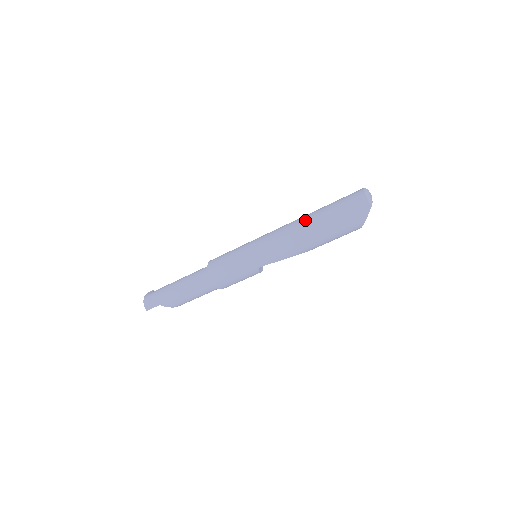
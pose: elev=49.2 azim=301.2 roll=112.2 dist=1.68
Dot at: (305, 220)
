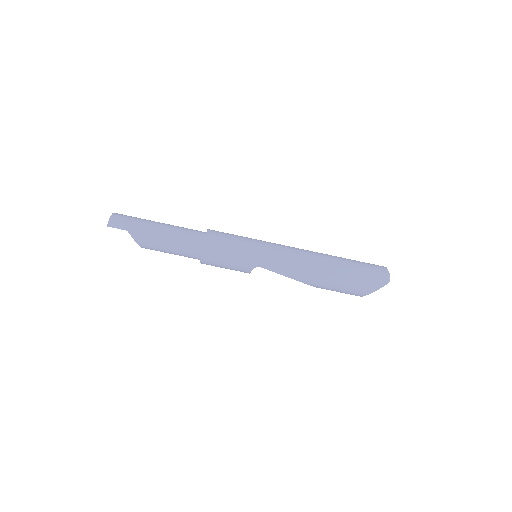
Dot at: (326, 256)
